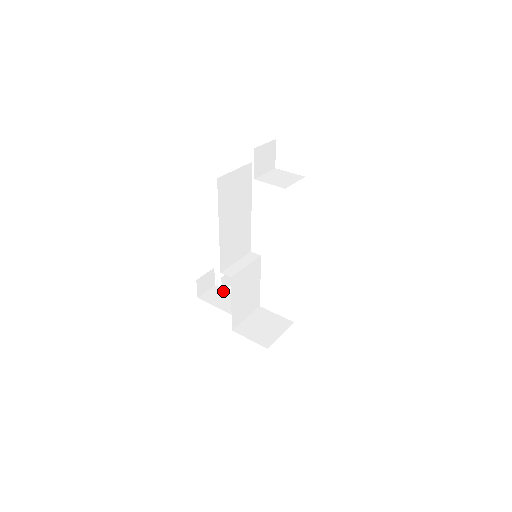
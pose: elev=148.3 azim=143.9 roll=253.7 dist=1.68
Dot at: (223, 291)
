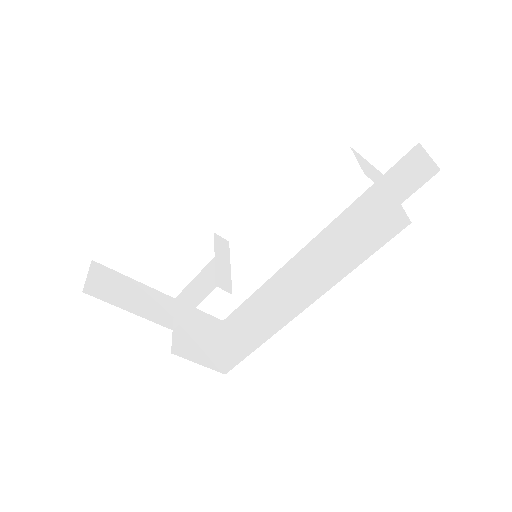
Dot at: (112, 272)
